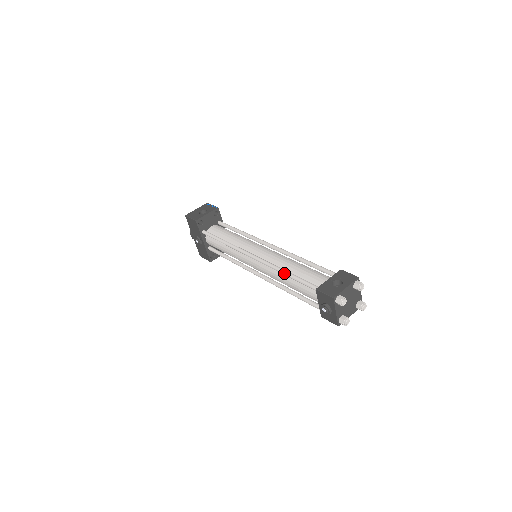
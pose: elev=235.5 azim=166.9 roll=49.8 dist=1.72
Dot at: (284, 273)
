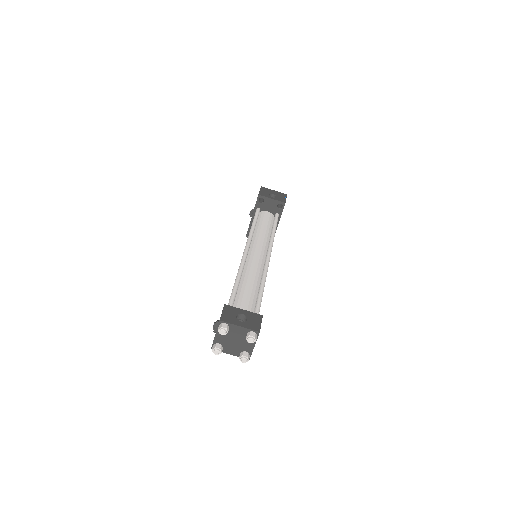
Dot at: (236, 277)
